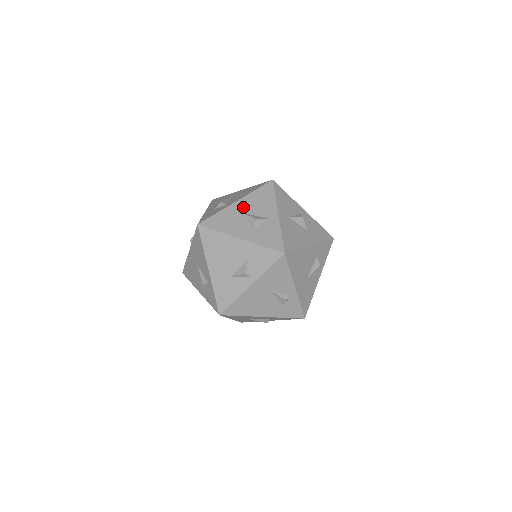
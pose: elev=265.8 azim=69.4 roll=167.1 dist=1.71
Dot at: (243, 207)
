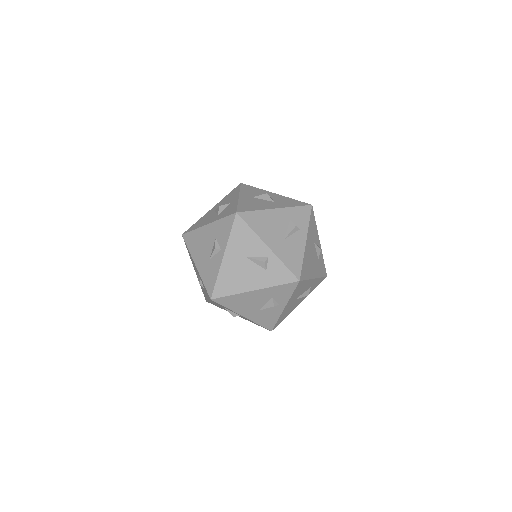
Dot at: (215, 208)
